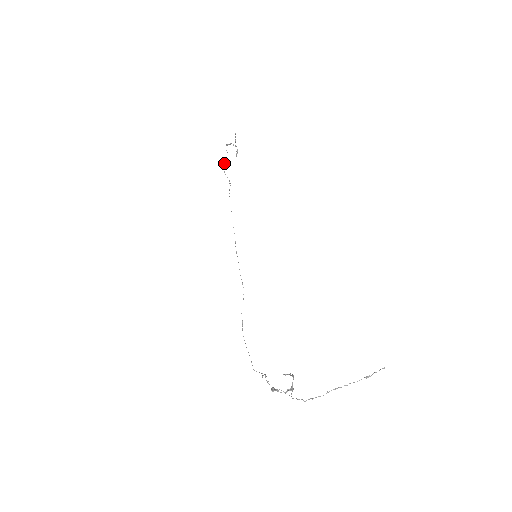
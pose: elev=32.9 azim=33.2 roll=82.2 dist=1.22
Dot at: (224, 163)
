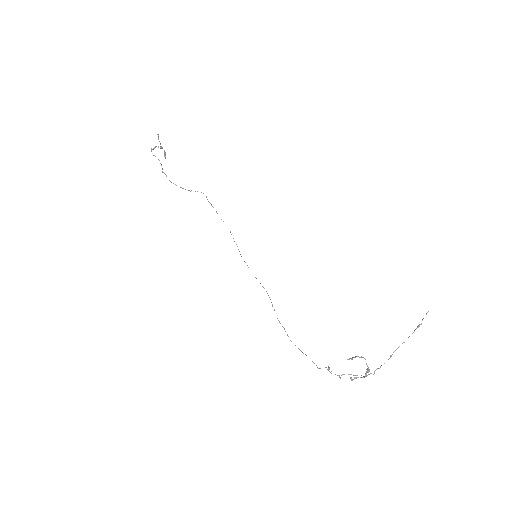
Dot at: occluded
